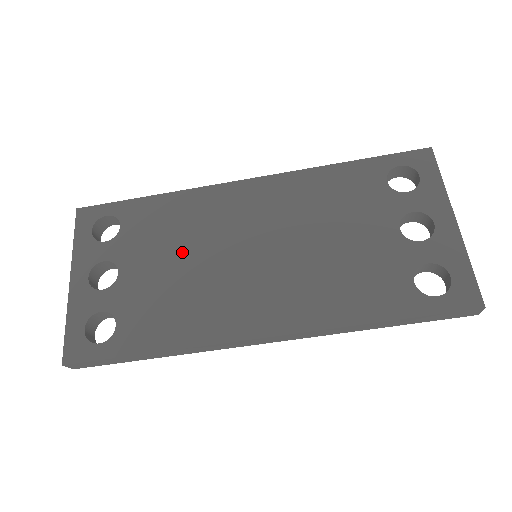
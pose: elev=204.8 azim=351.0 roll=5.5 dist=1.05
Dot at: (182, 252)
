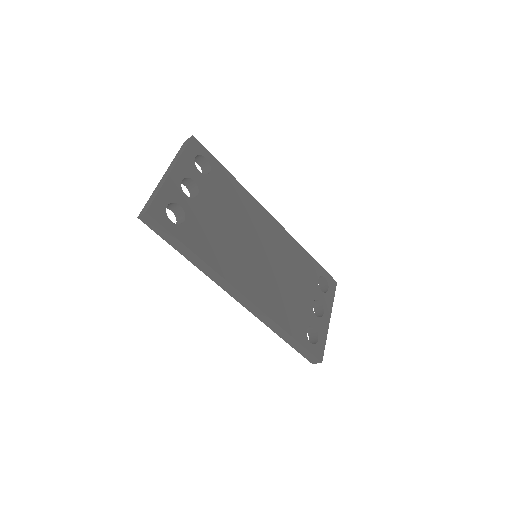
Dot at: (232, 219)
